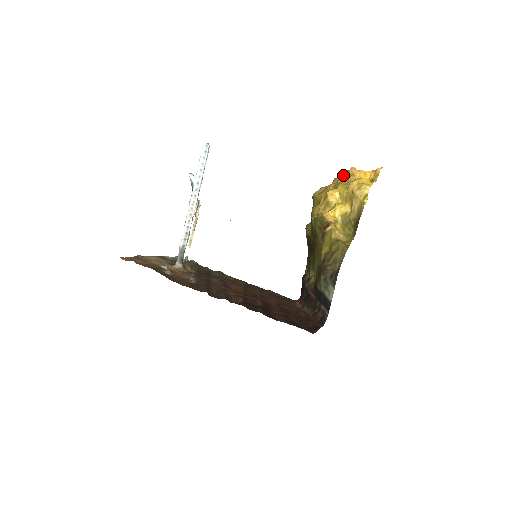
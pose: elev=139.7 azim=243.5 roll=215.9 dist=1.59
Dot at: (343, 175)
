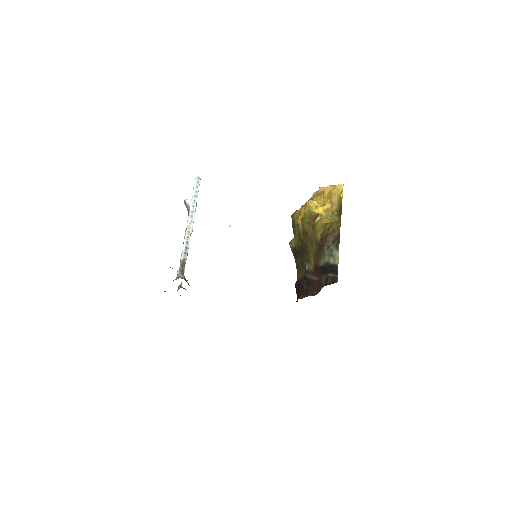
Dot at: (314, 194)
